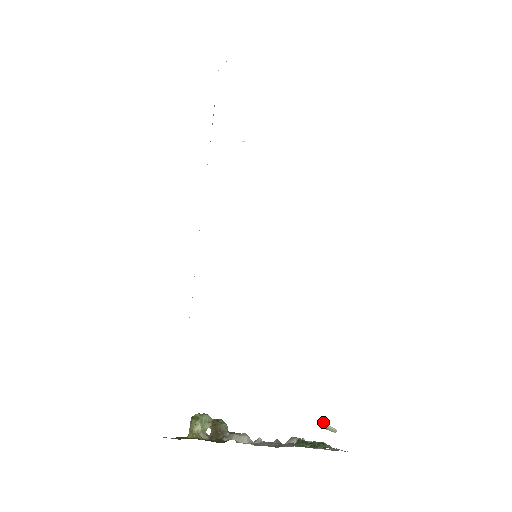
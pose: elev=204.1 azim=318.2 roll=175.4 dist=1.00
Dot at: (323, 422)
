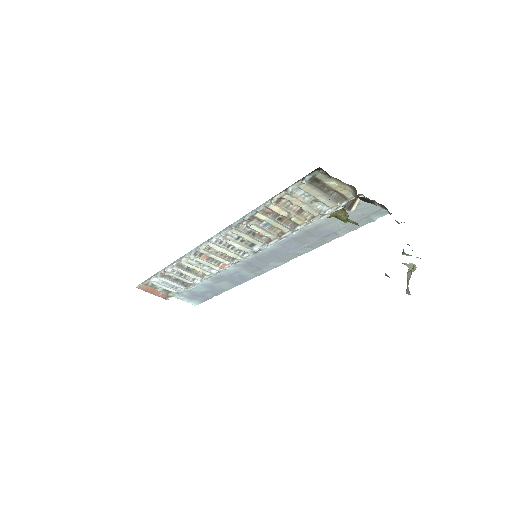
Dot at: occluded
